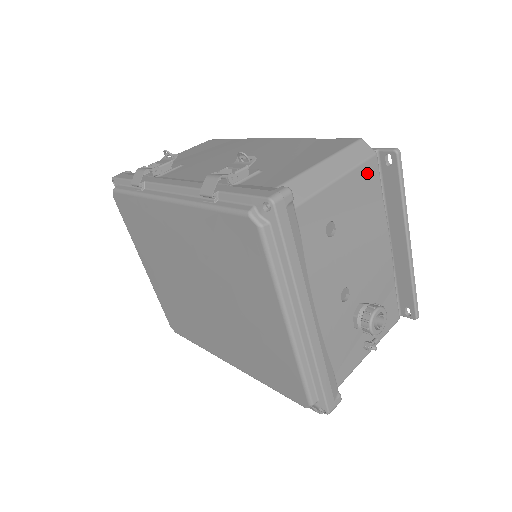
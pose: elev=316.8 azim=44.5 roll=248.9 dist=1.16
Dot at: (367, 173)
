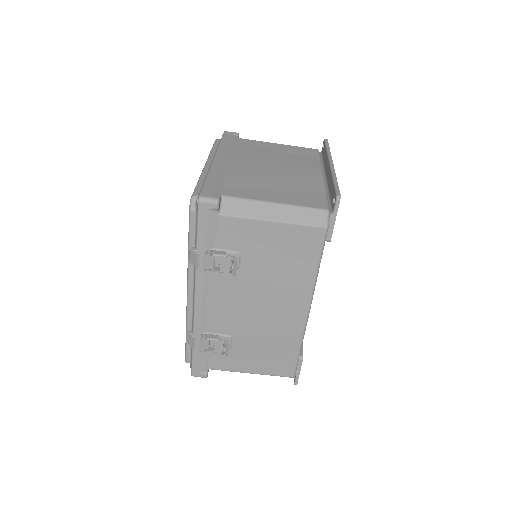
Dot at: occluded
